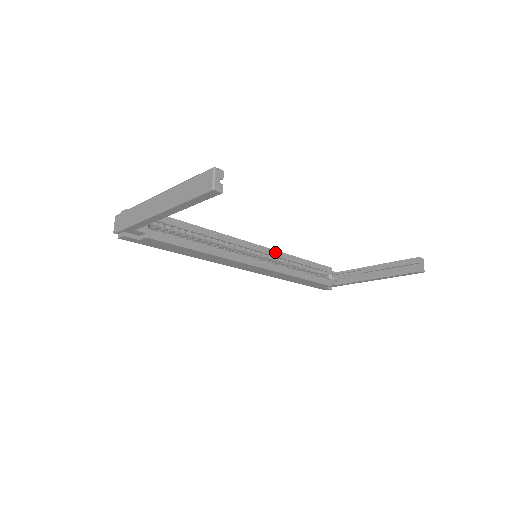
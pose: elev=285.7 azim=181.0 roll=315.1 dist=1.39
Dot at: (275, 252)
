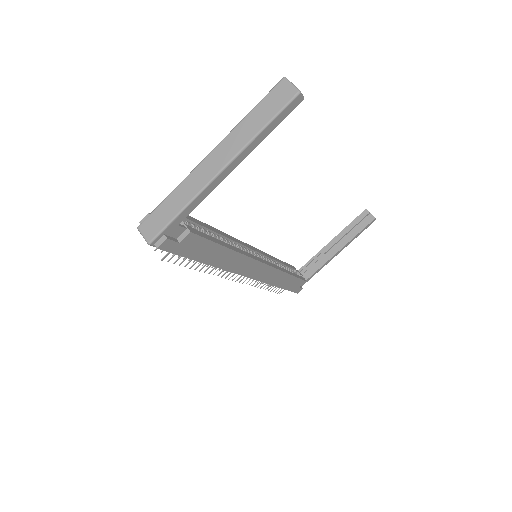
Dot at: (262, 252)
